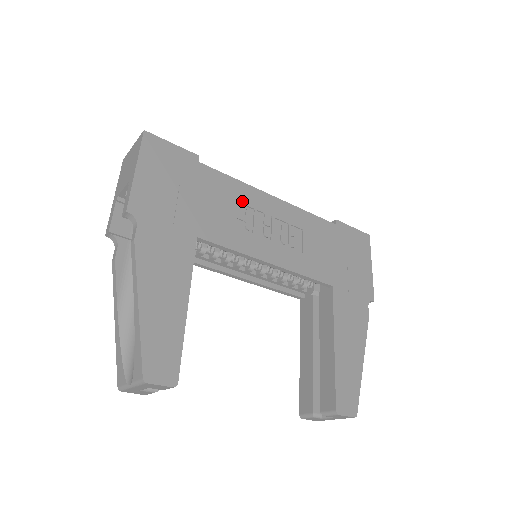
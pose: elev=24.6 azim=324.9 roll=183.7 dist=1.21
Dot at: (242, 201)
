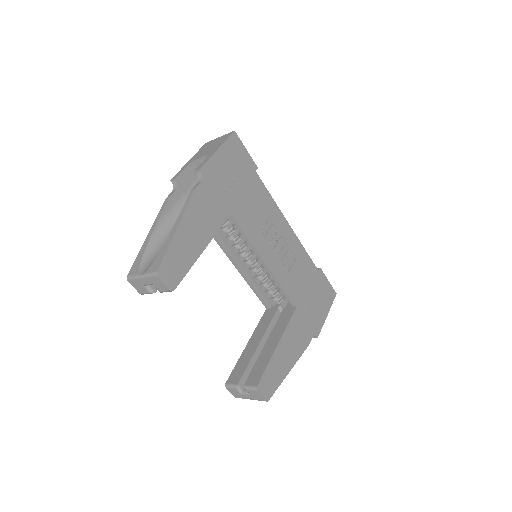
Dot at: (269, 213)
